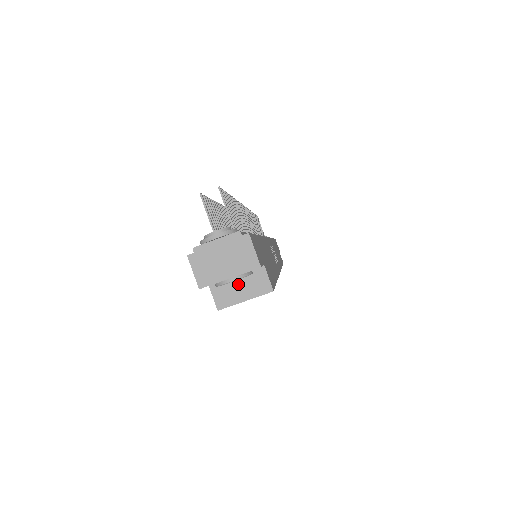
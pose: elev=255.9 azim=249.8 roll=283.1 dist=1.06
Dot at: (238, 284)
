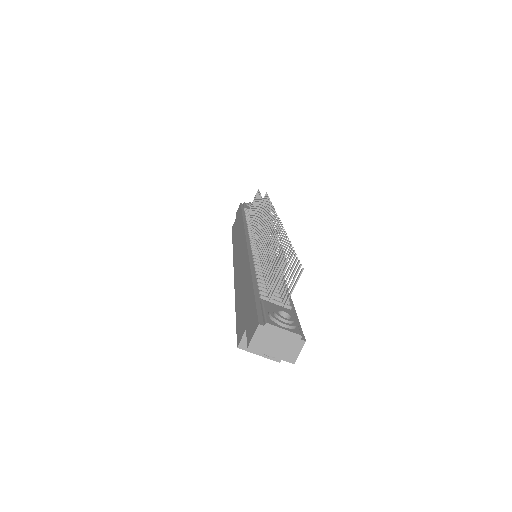
Dot at: occluded
